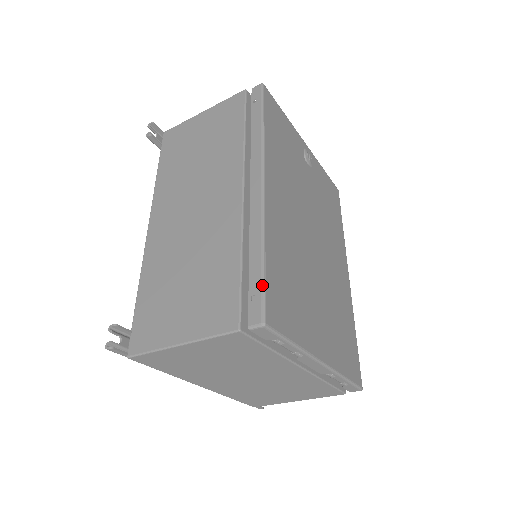
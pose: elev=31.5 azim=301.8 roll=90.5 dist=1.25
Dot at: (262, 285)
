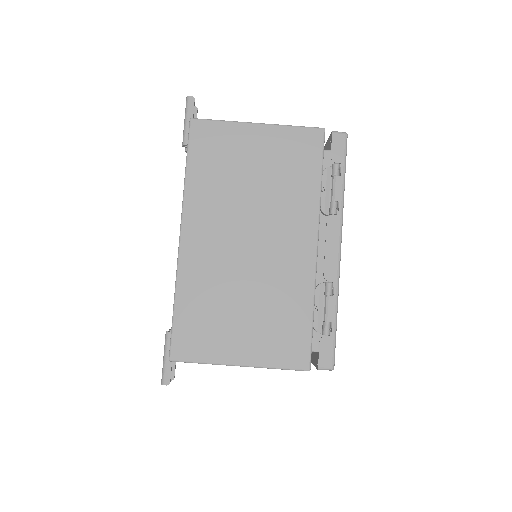
Dot at: occluded
